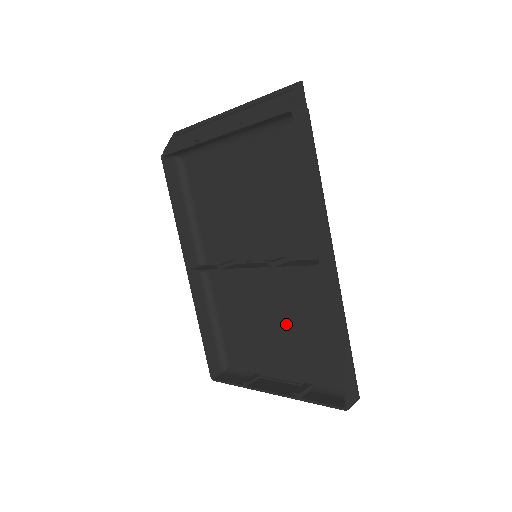
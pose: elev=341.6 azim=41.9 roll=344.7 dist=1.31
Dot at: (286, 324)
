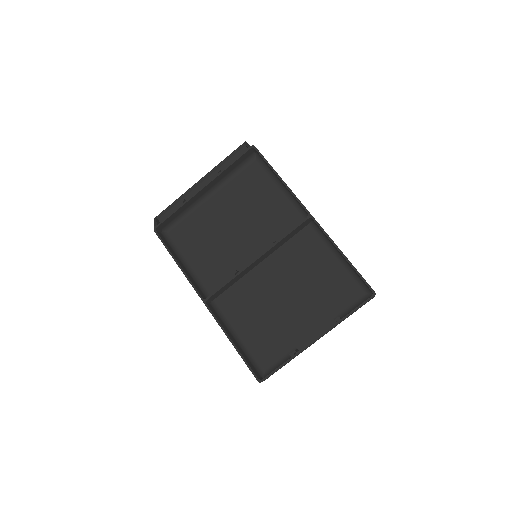
Dot at: (299, 289)
